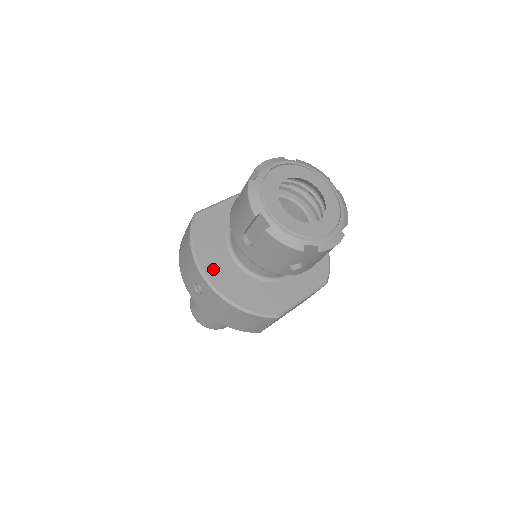
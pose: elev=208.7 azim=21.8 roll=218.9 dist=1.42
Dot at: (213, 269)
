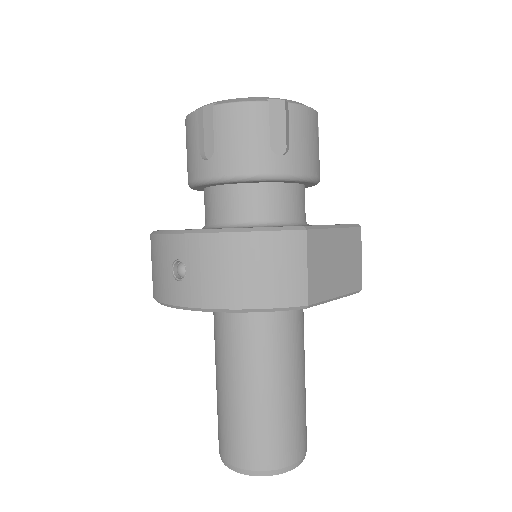
Dot at: occluded
